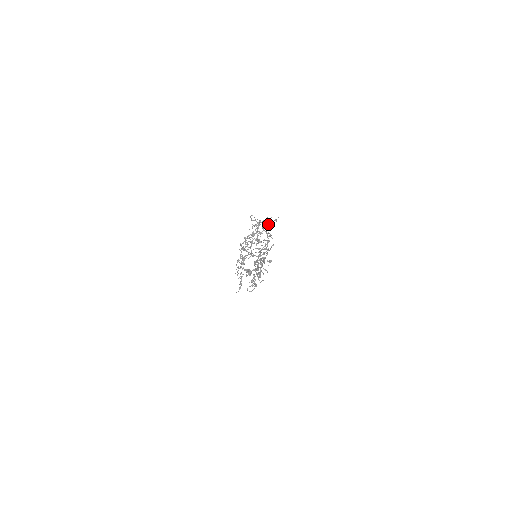
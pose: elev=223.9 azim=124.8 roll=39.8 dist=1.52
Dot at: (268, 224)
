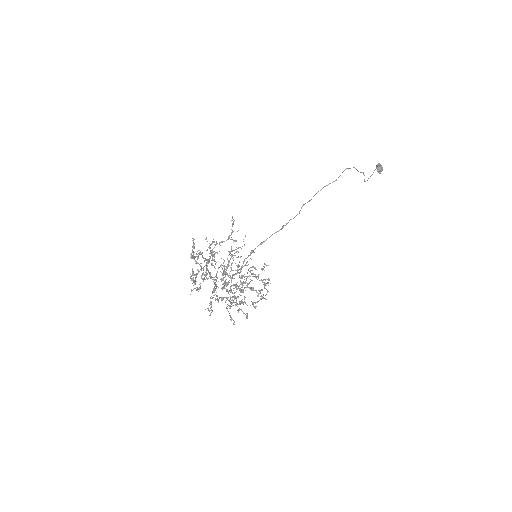
Dot at: (209, 248)
